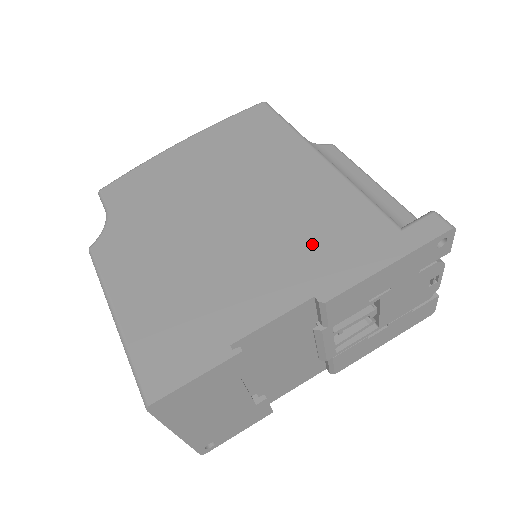
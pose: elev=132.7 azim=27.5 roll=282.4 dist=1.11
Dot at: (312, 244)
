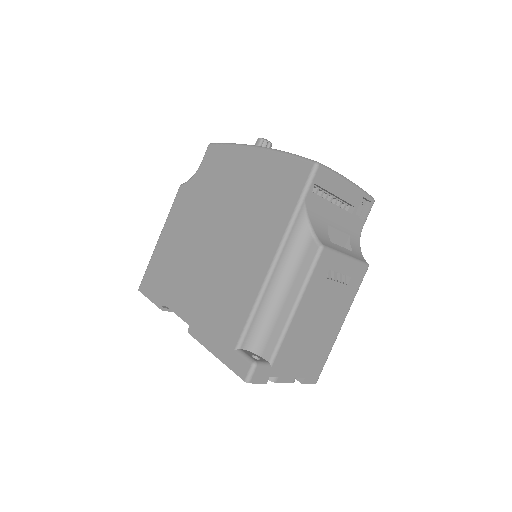
Dot at: (213, 304)
